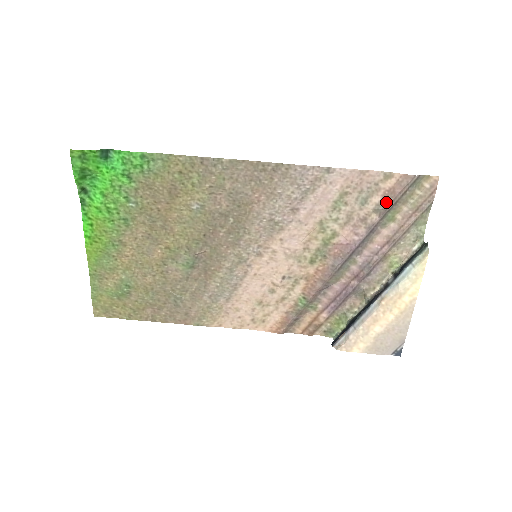
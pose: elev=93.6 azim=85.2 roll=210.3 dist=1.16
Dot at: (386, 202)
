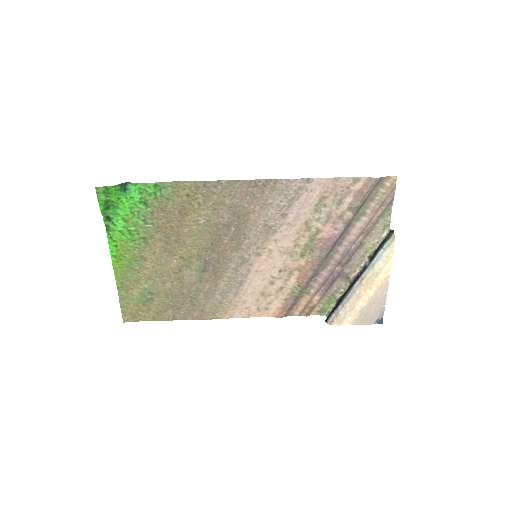
Dot at: (357, 201)
